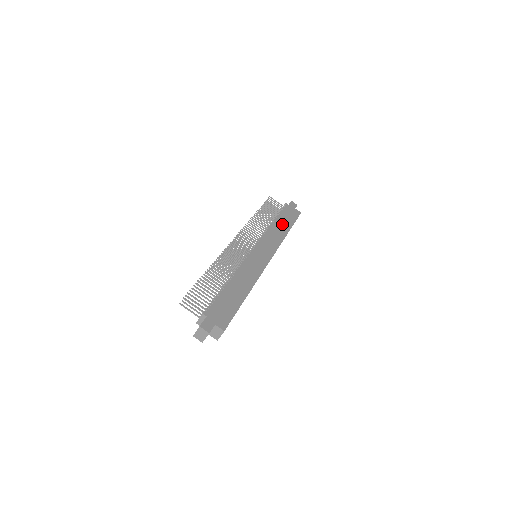
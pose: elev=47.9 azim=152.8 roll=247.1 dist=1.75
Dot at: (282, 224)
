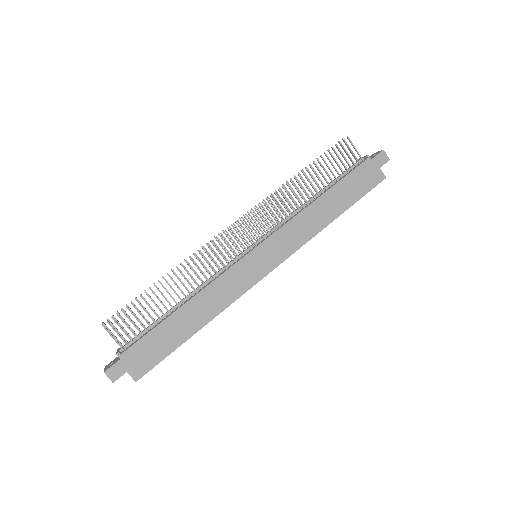
Dot at: (333, 202)
